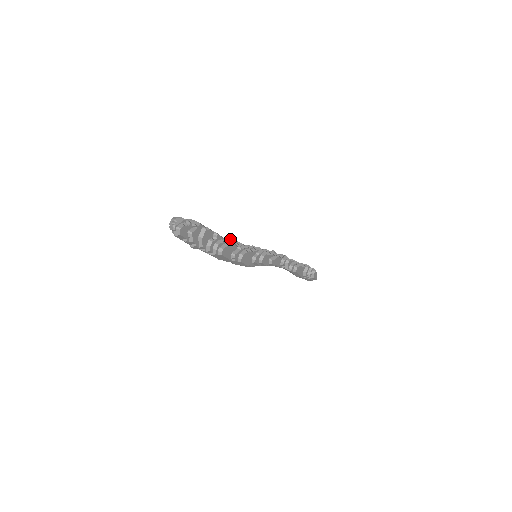
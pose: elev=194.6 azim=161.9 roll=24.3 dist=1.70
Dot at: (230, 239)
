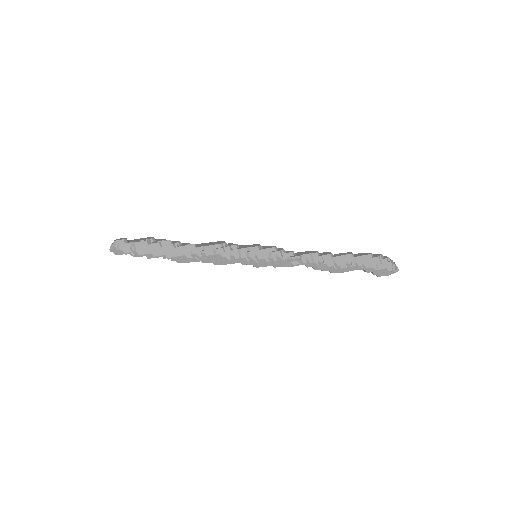
Dot at: (201, 253)
